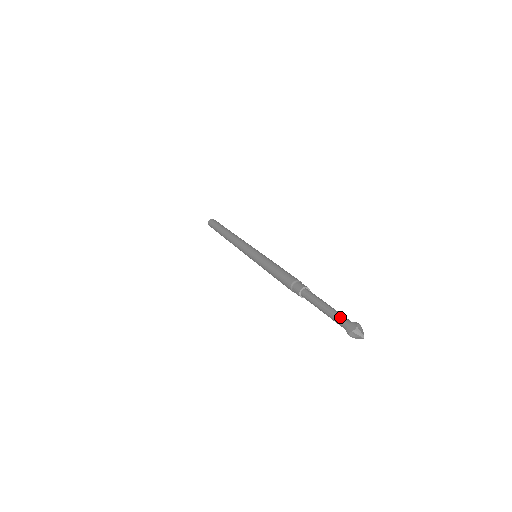
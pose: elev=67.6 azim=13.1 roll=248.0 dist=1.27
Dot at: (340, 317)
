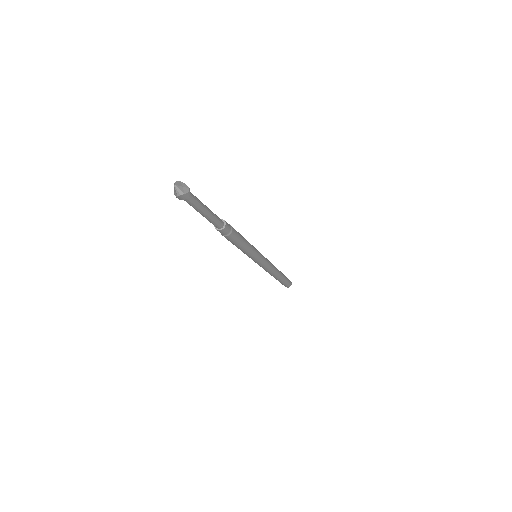
Dot at: occluded
